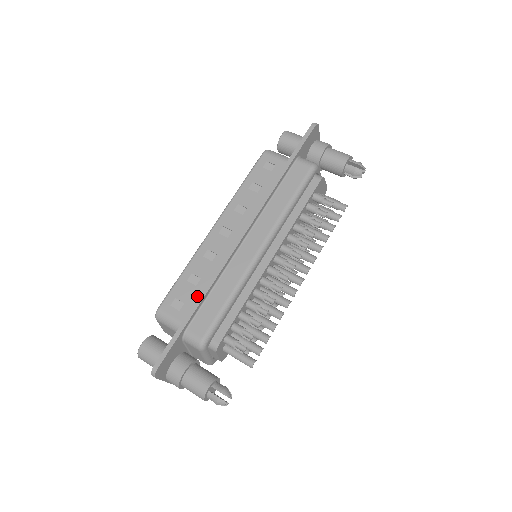
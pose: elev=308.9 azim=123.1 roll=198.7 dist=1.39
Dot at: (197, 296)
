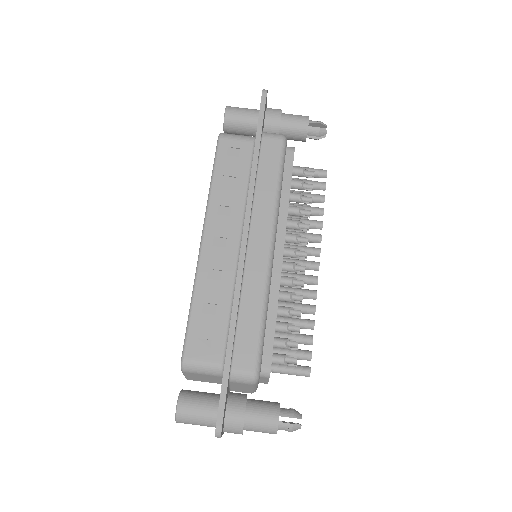
Dot at: (222, 326)
